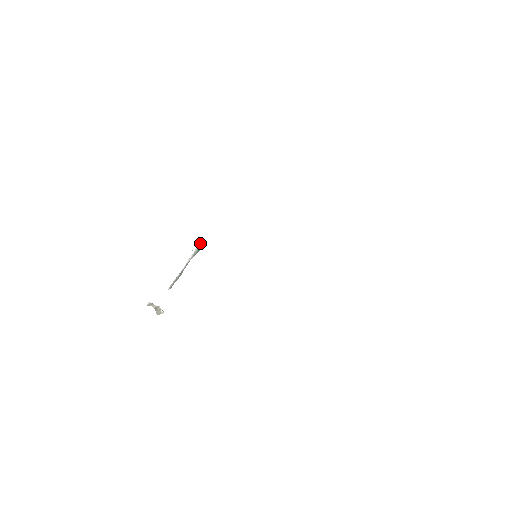
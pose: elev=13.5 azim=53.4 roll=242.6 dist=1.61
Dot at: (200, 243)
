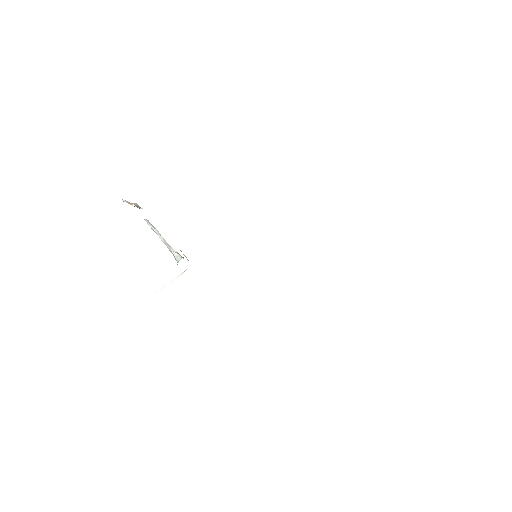
Dot at: occluded
